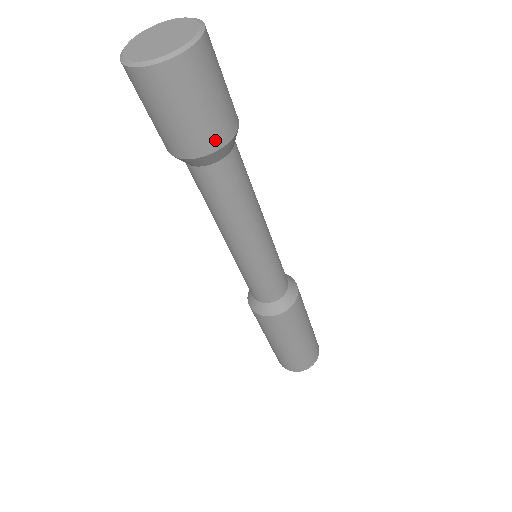
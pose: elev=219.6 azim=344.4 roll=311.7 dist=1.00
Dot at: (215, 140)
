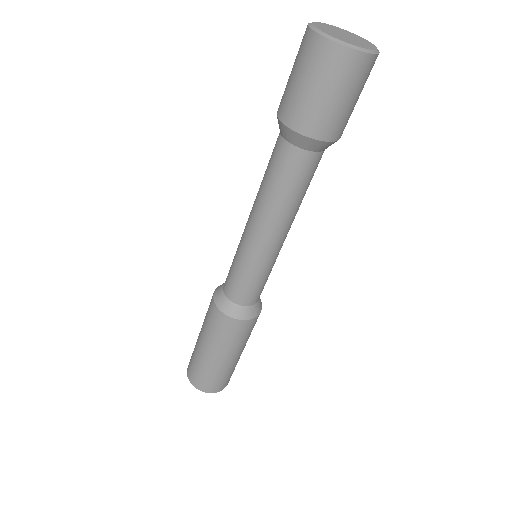
Dot at: (339, 132)
